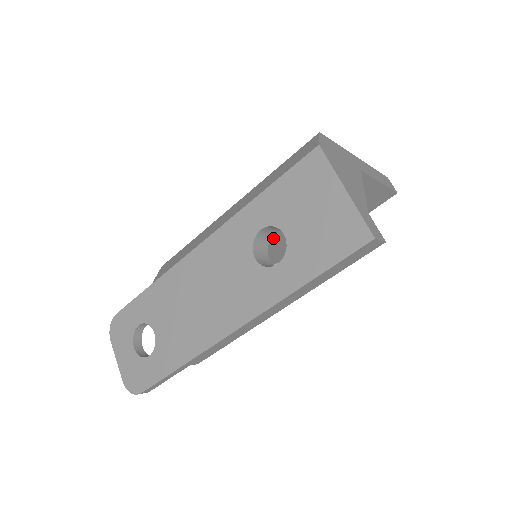
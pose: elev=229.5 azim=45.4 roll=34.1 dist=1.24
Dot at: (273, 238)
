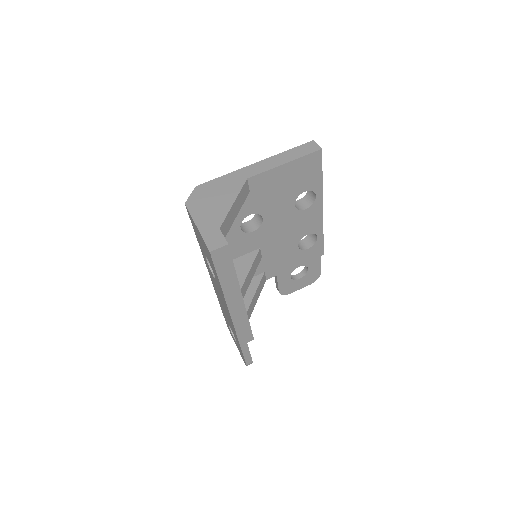
Dot at: (260, 238)
